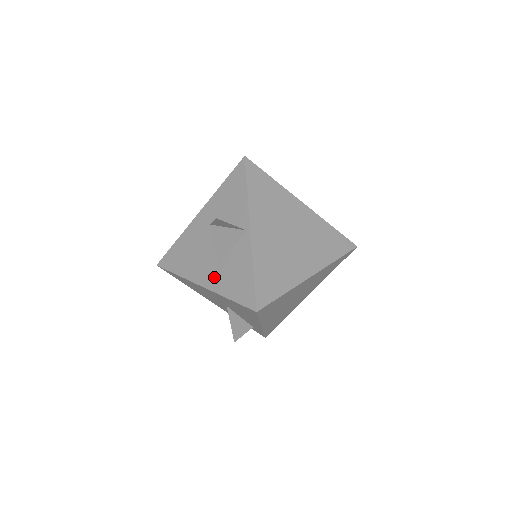
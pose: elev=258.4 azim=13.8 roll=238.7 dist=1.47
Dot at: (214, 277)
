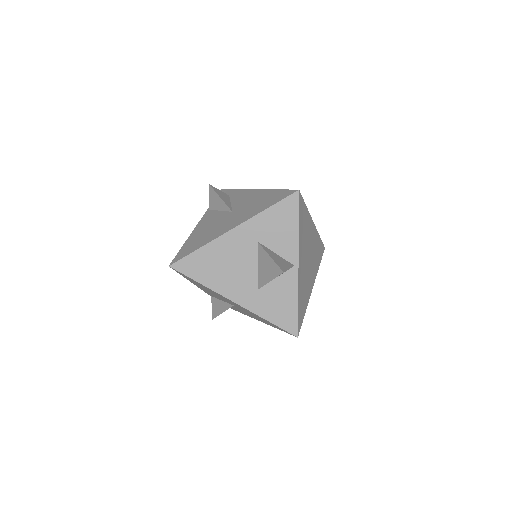
Dot at: (252, 298)
